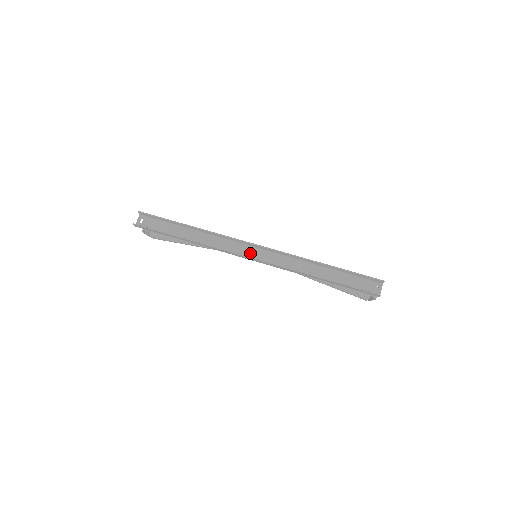
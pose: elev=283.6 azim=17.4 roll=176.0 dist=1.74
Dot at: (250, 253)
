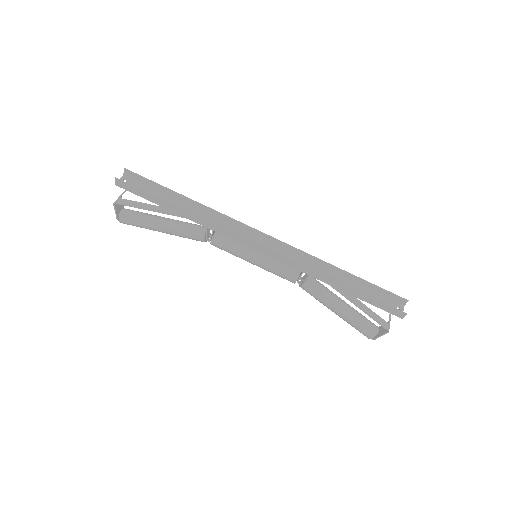
Dot at: occluded
